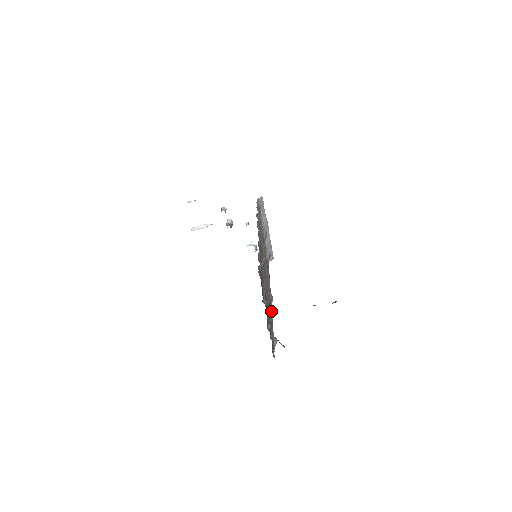
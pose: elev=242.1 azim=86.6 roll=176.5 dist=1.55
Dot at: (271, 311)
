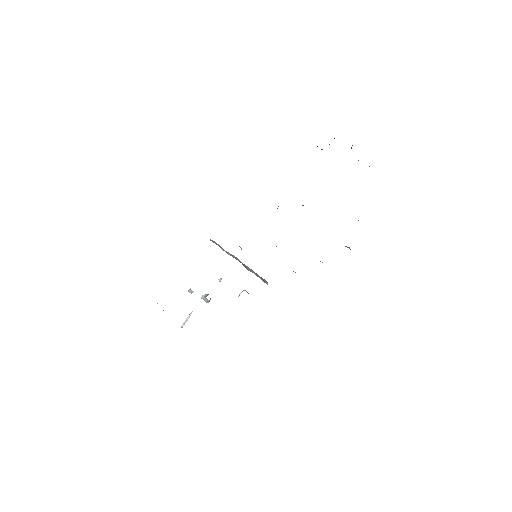
Dot at: occluded
